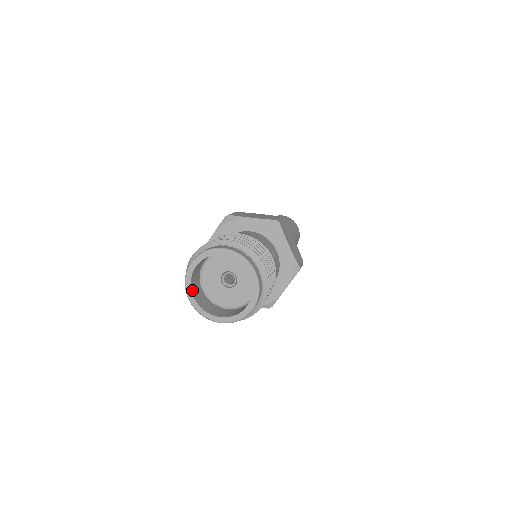
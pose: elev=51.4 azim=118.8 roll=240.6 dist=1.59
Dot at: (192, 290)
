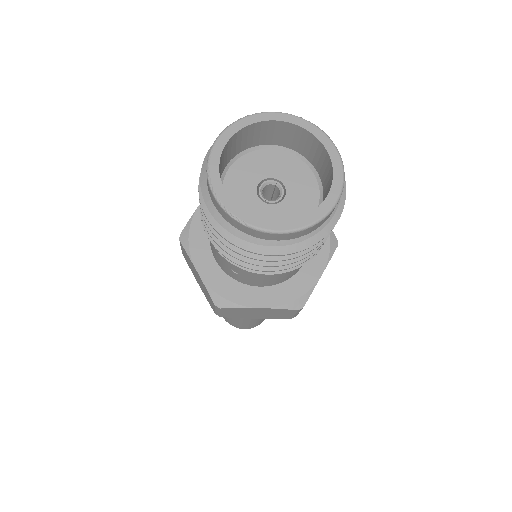
Dot at: (236, 134)
